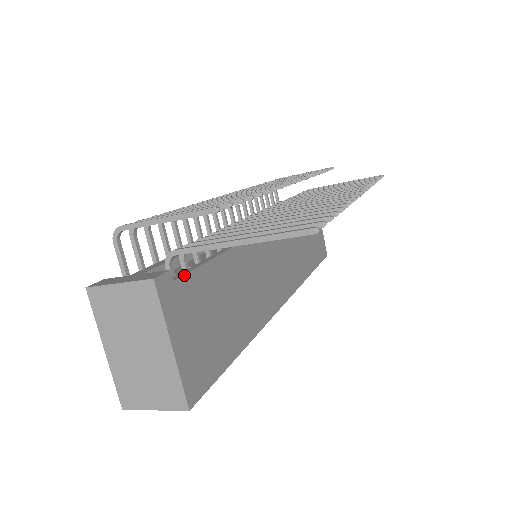
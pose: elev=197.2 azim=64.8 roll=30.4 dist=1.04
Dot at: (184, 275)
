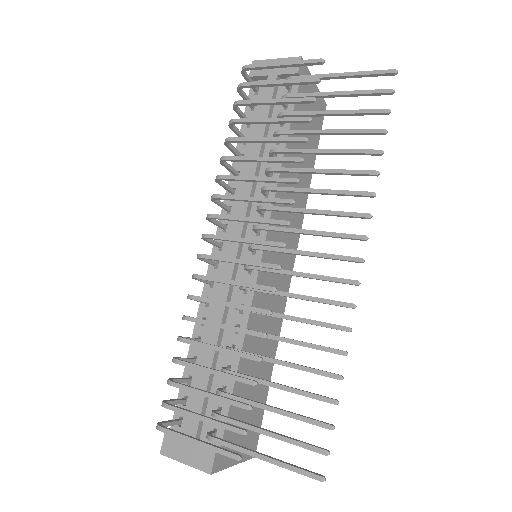
Dot at: (223, 434)
